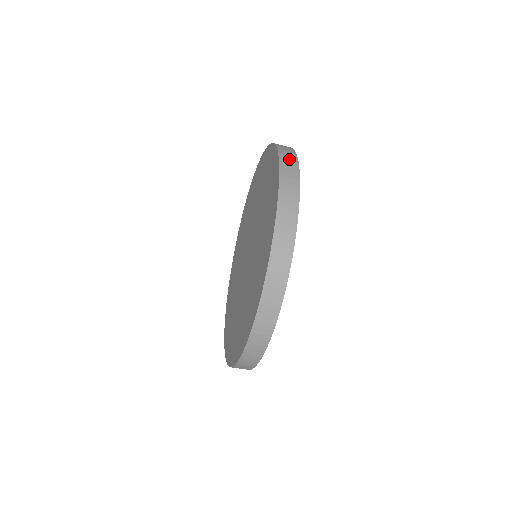
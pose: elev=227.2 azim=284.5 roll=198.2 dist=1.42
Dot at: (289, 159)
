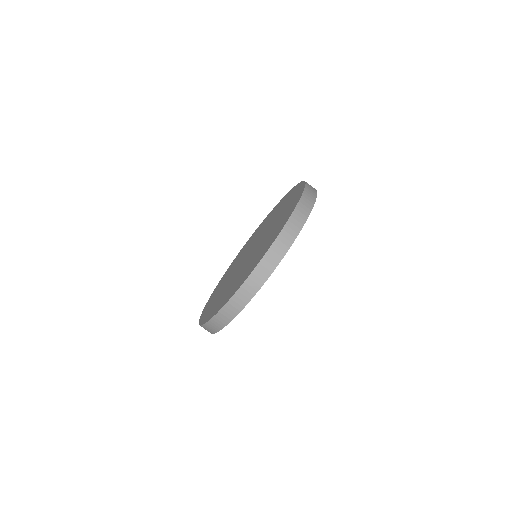
Dot at: occluded
